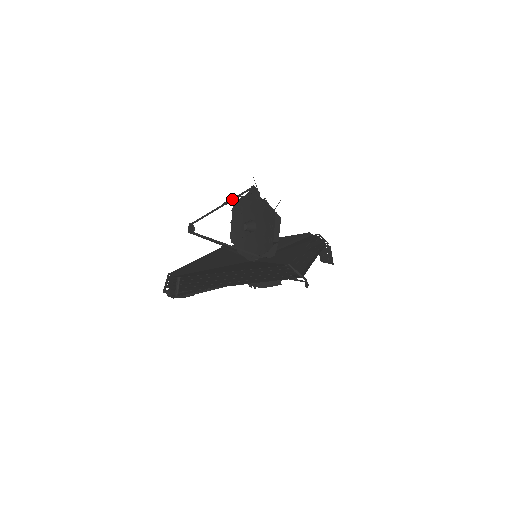
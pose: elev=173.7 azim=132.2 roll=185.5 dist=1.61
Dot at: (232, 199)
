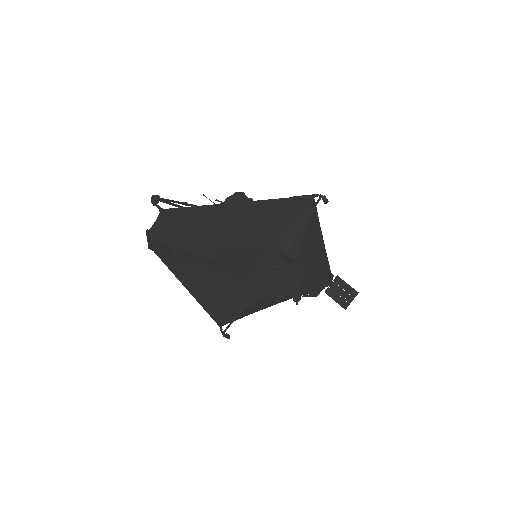
Dot at: (191, 204)
